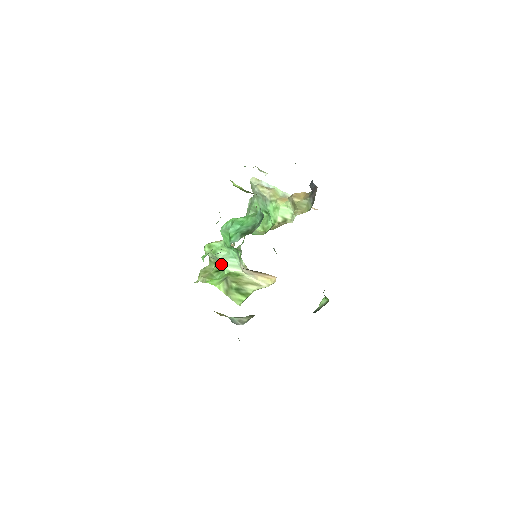
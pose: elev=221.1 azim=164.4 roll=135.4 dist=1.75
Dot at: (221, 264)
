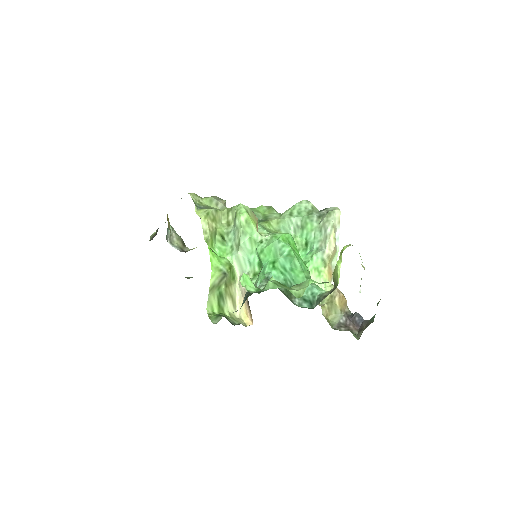
Dot at: (234, 245)
